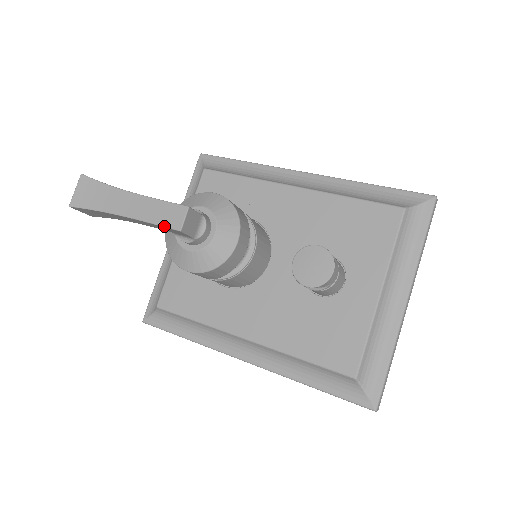
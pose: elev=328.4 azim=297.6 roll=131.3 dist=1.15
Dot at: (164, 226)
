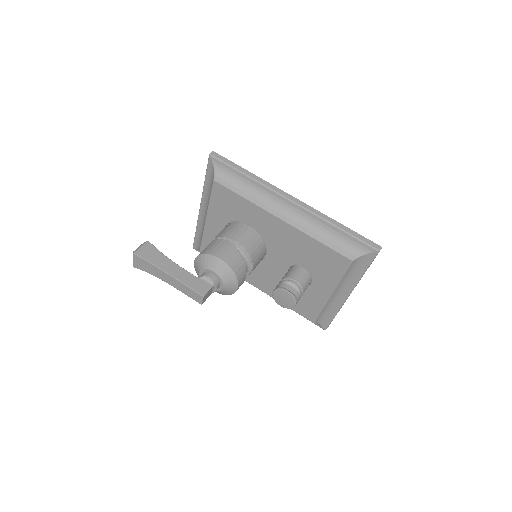
Dot at: occluded
